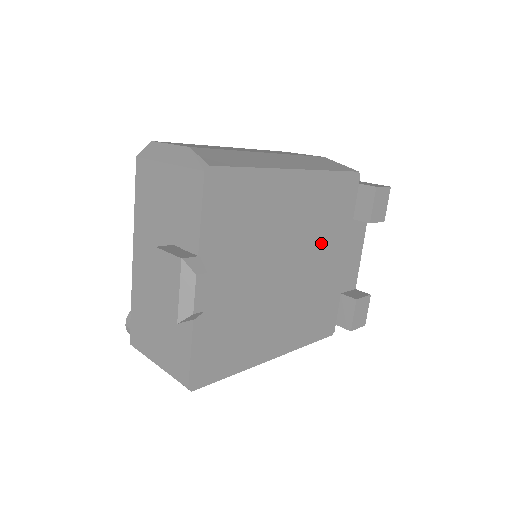
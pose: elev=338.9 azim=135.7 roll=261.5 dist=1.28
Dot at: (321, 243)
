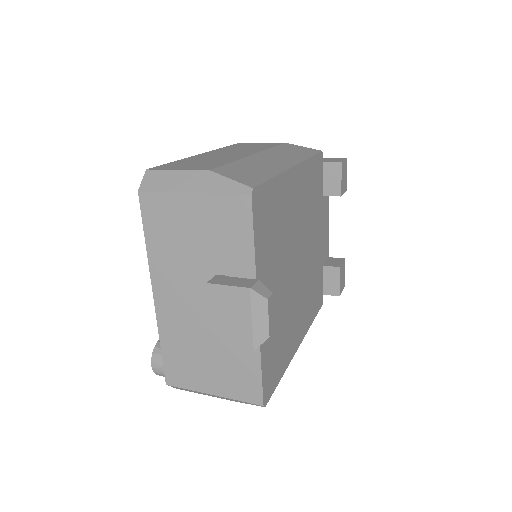
Dot at: (311, 227)
